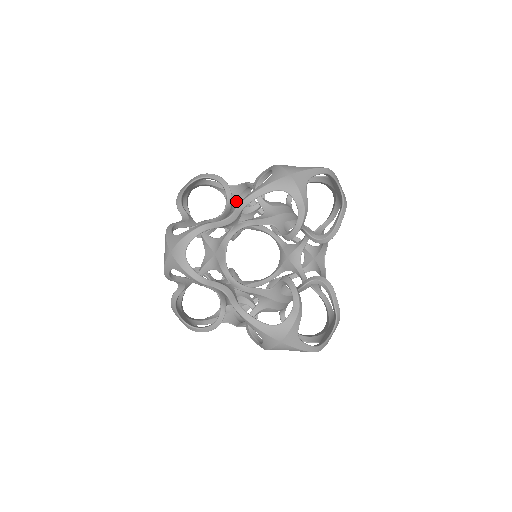
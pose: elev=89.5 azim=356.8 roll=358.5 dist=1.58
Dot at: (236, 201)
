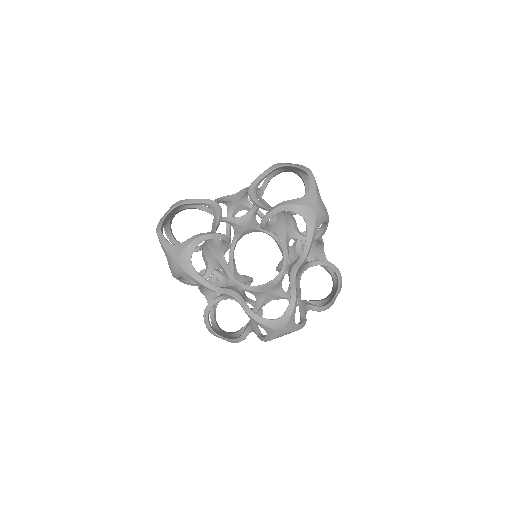
Dot at: (170, 219)
